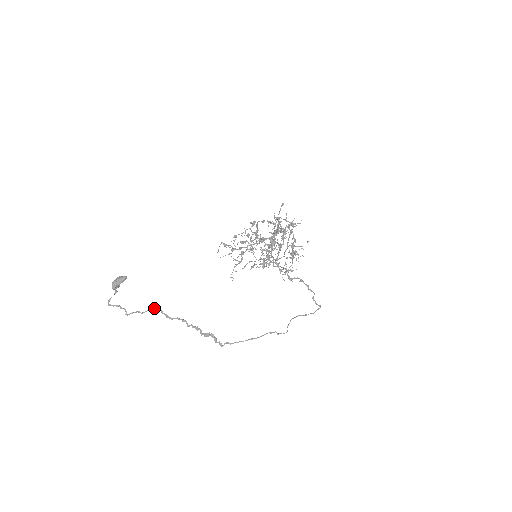
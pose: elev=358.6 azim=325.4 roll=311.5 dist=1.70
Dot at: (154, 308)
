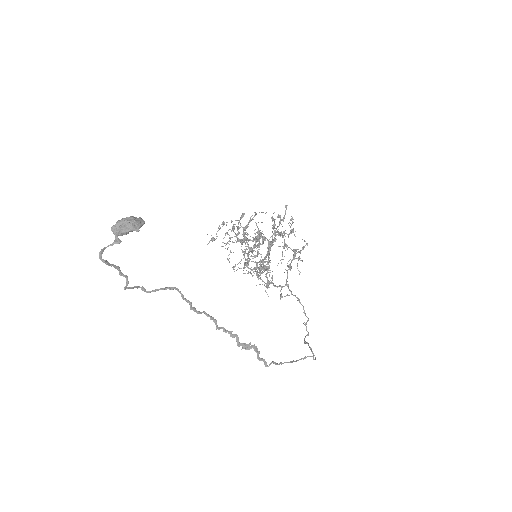
Dot at: (171, 288)
